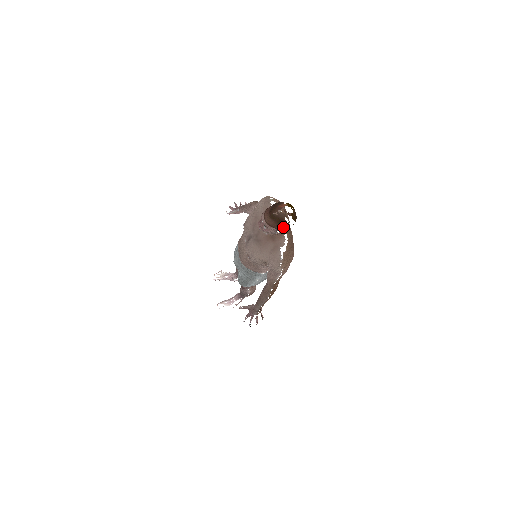
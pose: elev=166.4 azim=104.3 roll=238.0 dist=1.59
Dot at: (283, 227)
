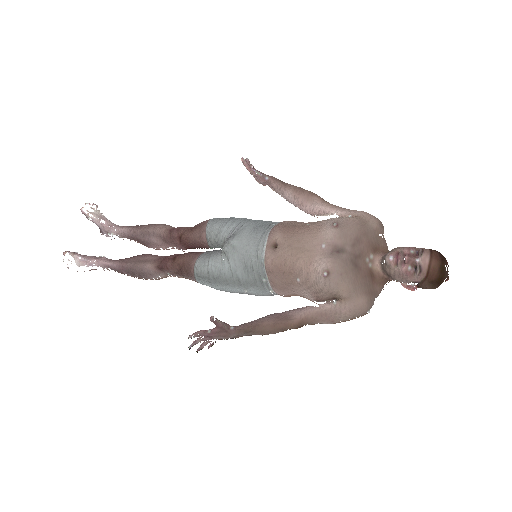
Dot at: (429, 286)
